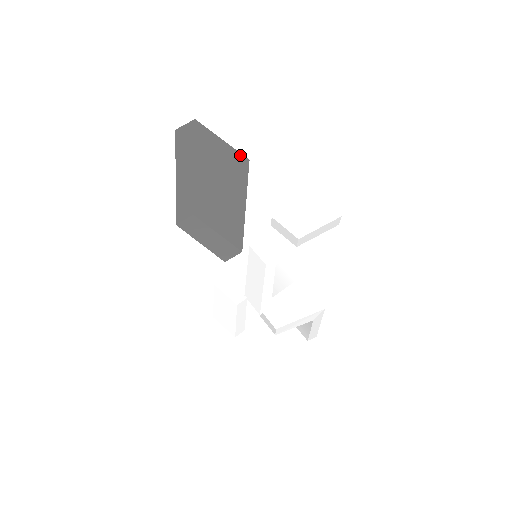
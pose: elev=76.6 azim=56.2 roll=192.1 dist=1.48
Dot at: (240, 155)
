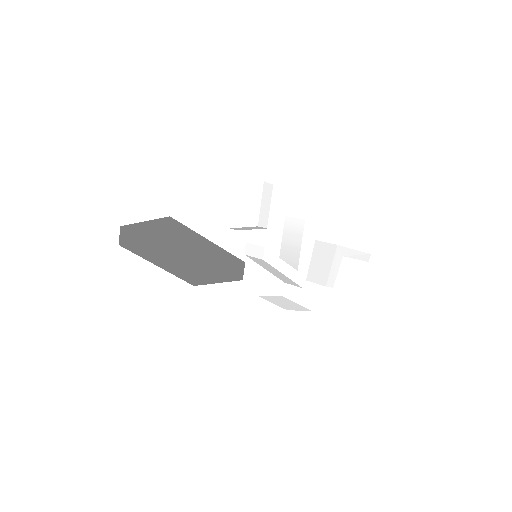
Dot at: (163, 219)
